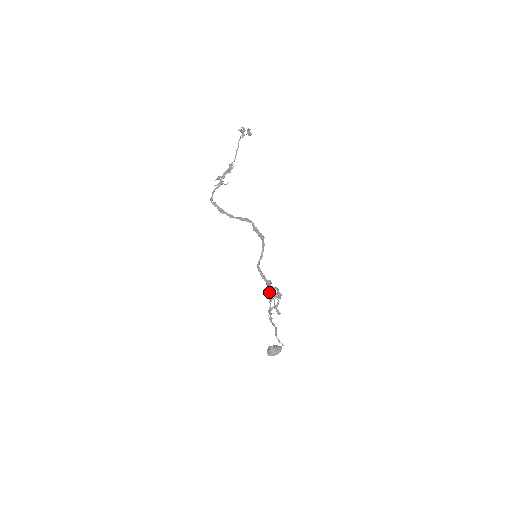
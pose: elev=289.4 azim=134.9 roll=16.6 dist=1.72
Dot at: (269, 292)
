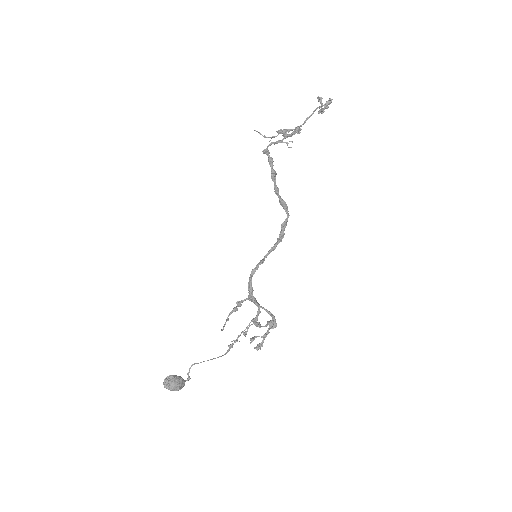
Dot at: occluded
